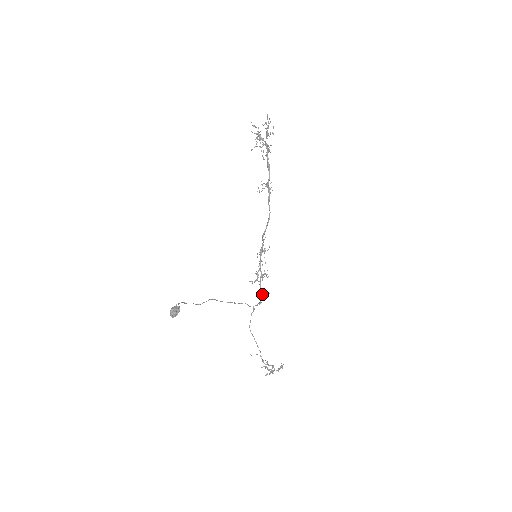
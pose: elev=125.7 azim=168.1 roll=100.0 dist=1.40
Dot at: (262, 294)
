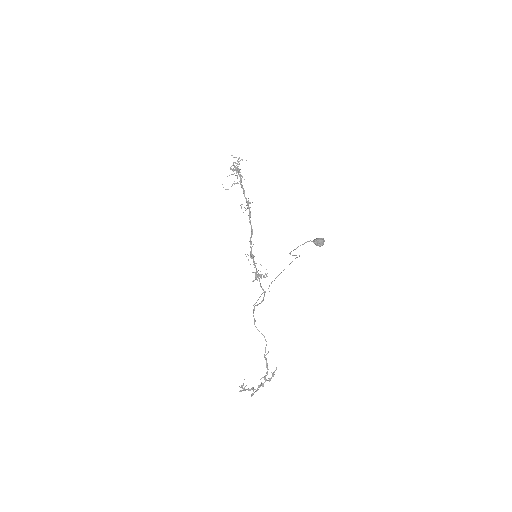
Dot at: occluded
